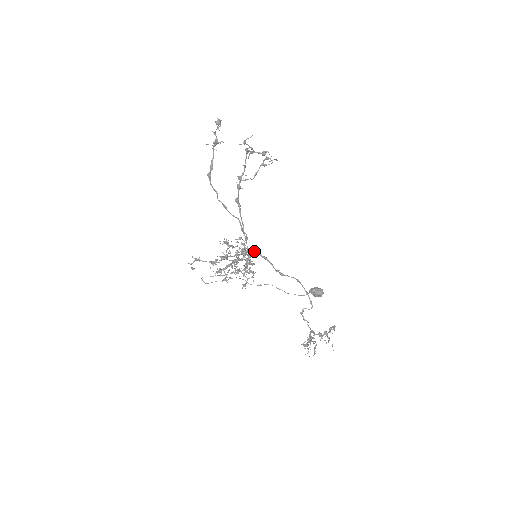
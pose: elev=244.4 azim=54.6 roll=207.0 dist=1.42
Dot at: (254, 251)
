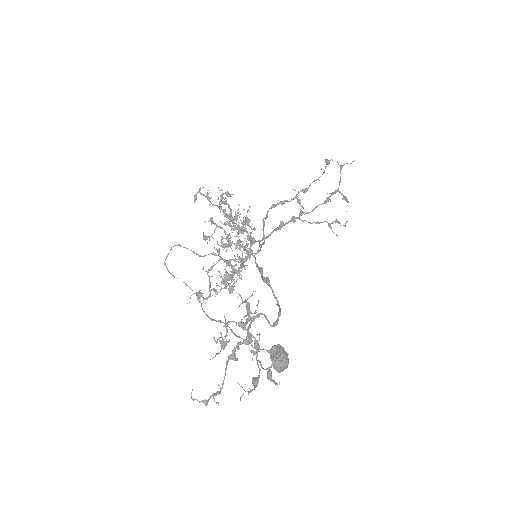
Dot at: (255, 260)
